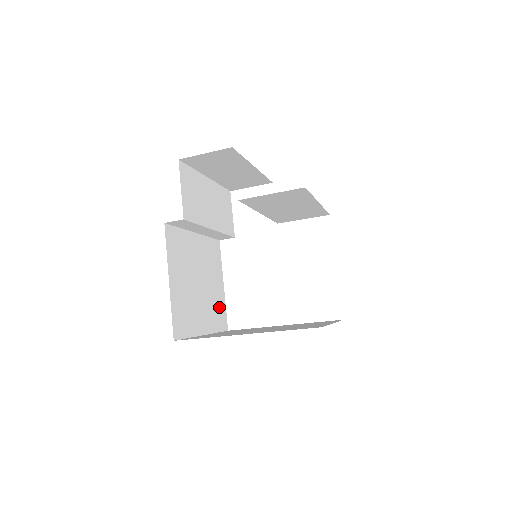
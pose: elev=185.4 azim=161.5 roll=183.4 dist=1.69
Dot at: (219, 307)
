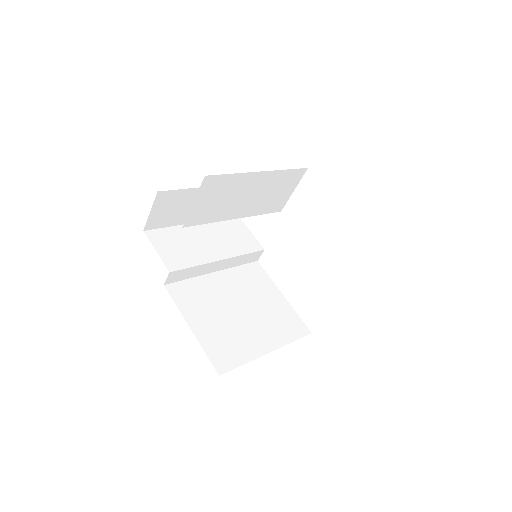
Dot at: (285, 318)
